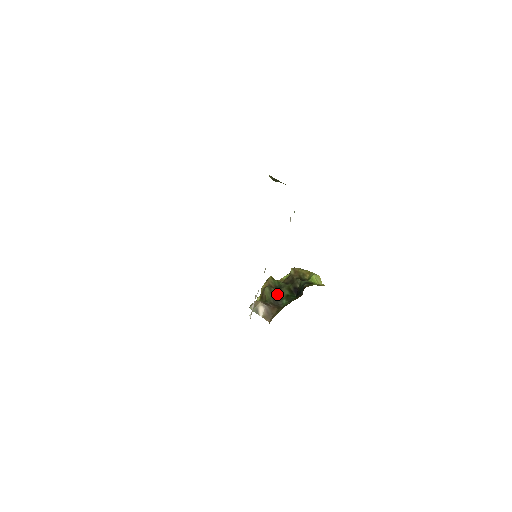
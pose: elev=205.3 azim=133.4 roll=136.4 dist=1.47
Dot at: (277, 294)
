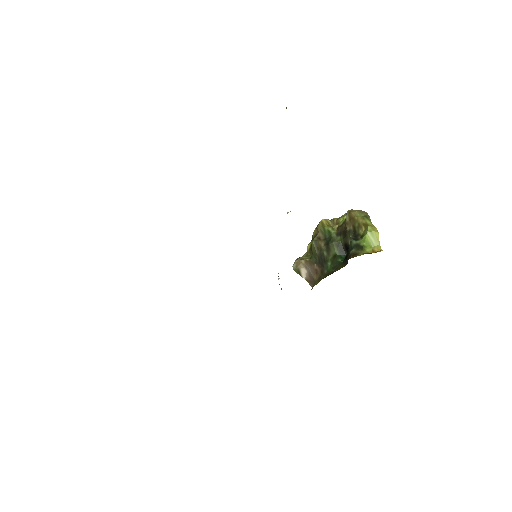
Dot at: (323, 252)
